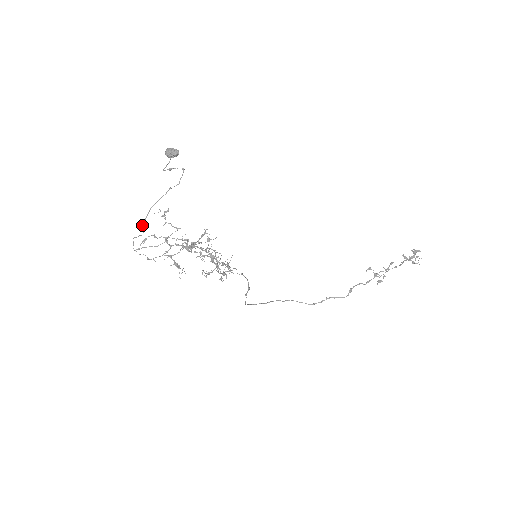
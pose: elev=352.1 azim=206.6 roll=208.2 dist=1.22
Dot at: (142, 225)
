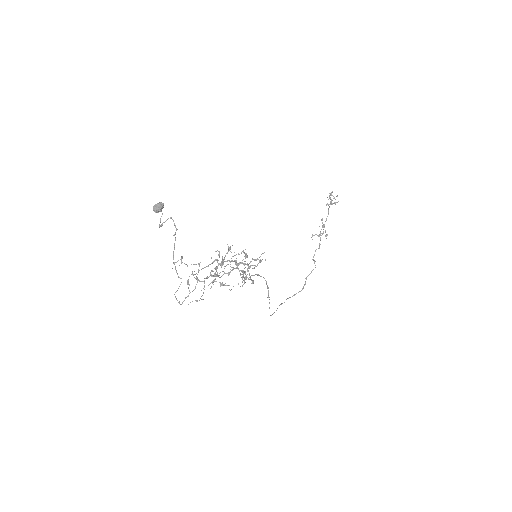
Dot at: (177, 274)
